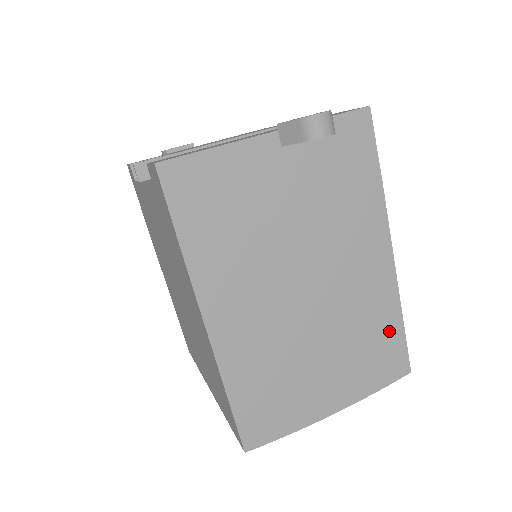
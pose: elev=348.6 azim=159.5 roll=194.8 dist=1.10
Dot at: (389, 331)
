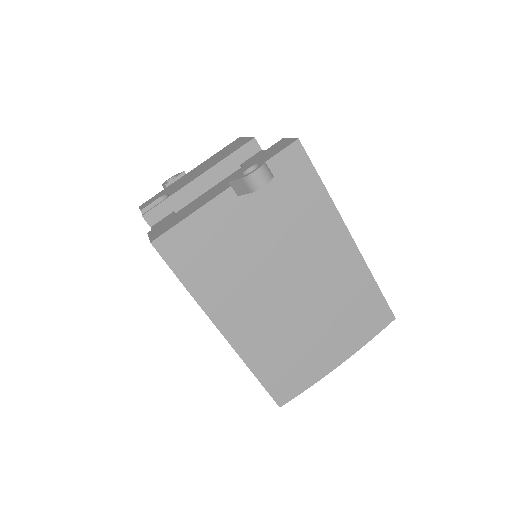
Dot at: (367, 295)
